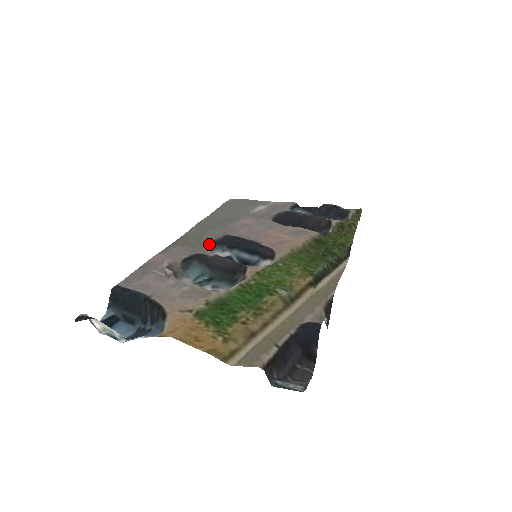
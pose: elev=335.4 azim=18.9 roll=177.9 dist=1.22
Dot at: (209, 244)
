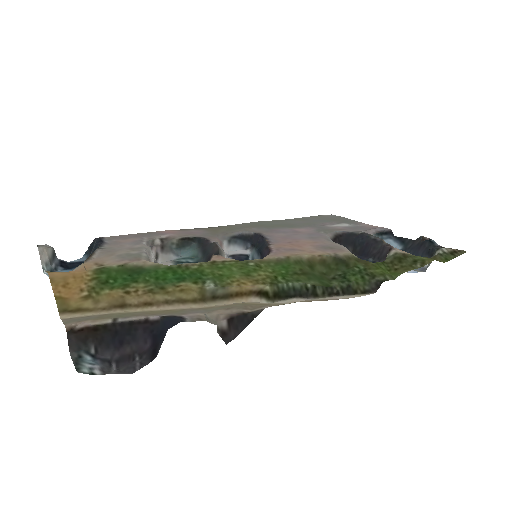
Dot at: (230, 235)
